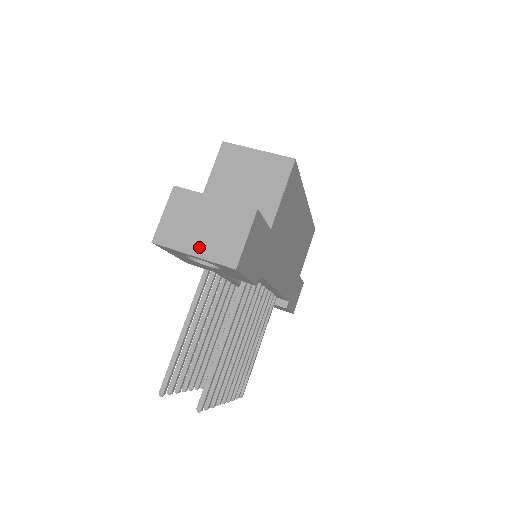
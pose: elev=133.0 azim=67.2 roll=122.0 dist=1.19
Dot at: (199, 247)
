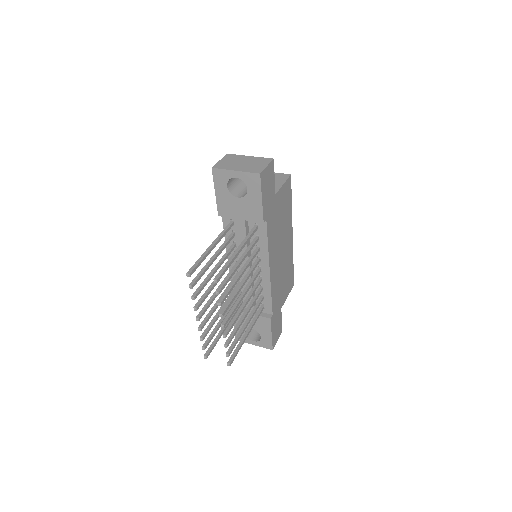
Dot at: (239, 168)
